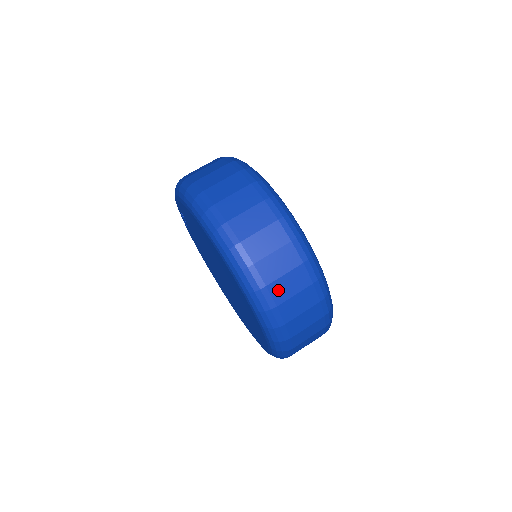
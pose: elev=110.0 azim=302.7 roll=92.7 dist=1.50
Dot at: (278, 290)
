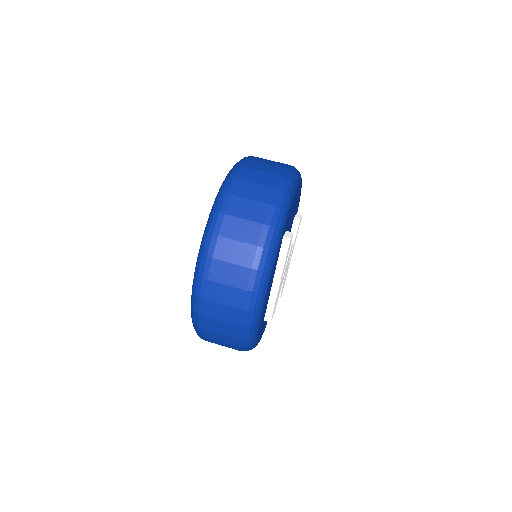
Dot at: (210, 334)
